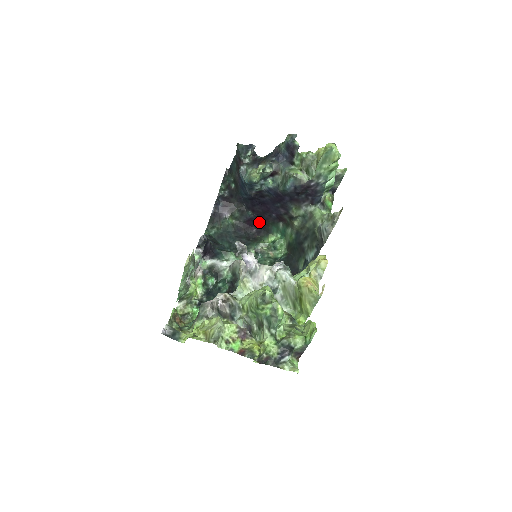
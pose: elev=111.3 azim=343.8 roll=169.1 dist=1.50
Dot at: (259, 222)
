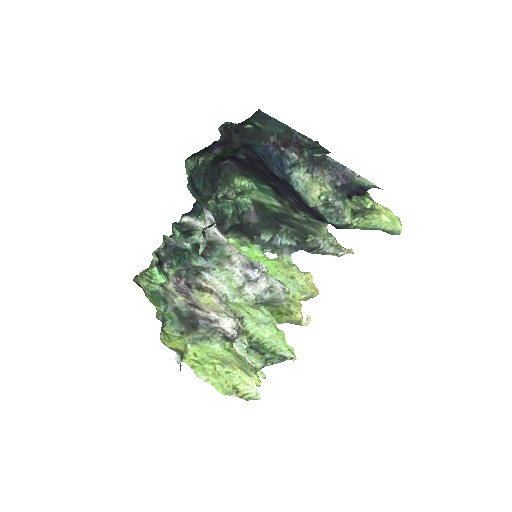
Dot at: (242, 164)
